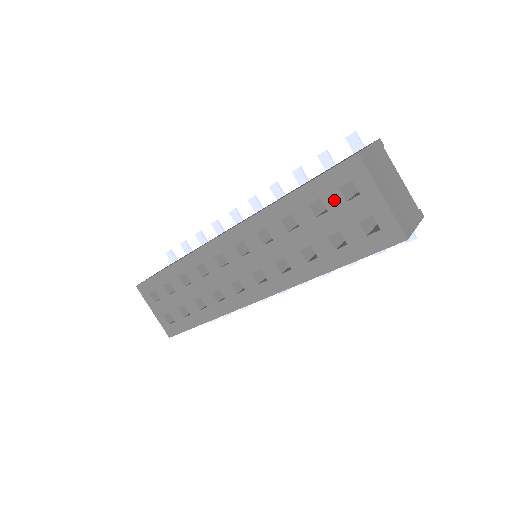
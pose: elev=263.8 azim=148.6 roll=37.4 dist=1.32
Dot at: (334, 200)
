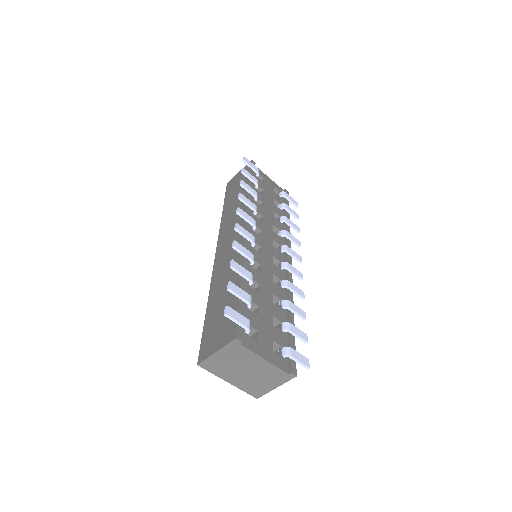
Dot at: occluded
